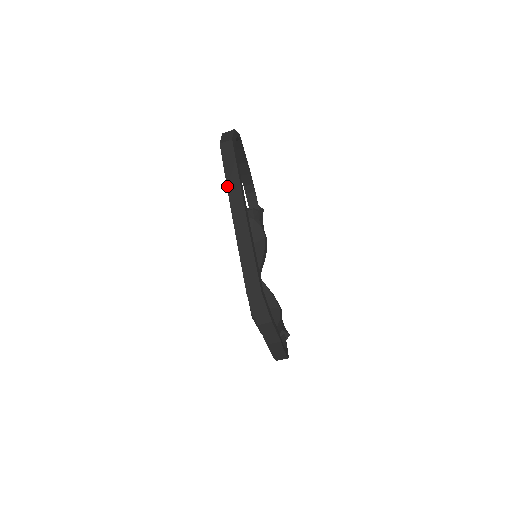
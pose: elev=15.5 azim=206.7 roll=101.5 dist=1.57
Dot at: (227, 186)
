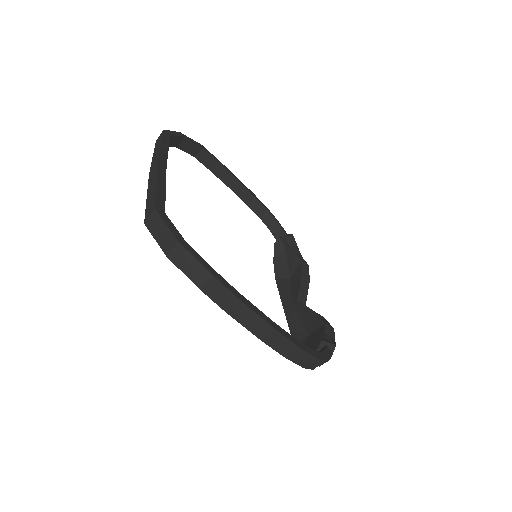
Dot at: (152, 159)
